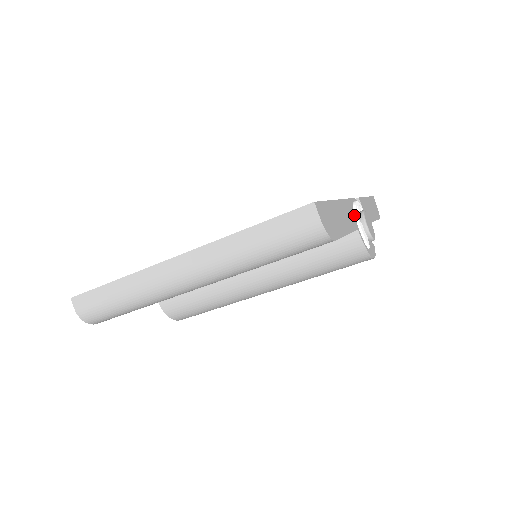
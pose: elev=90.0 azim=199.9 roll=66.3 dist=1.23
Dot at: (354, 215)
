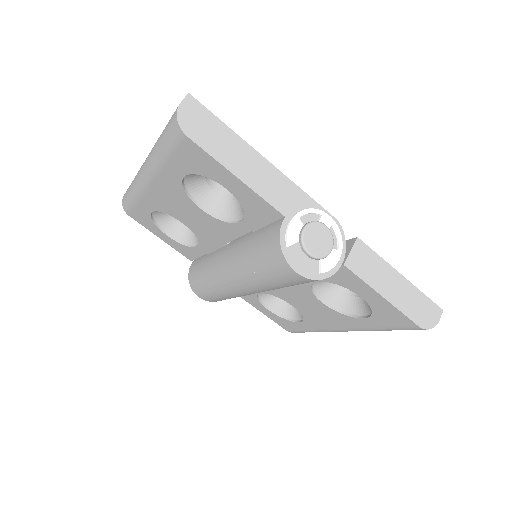
Dot at: (299, 209)
